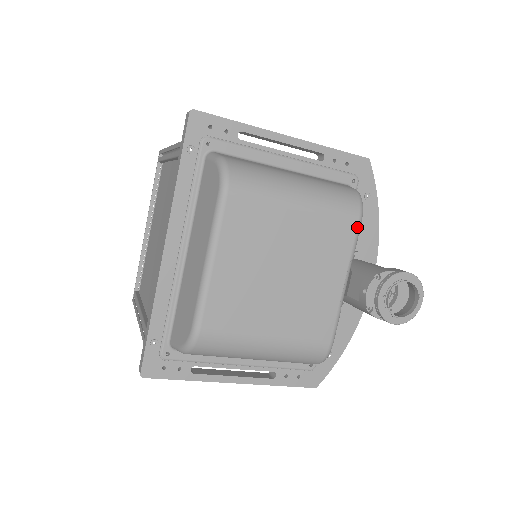
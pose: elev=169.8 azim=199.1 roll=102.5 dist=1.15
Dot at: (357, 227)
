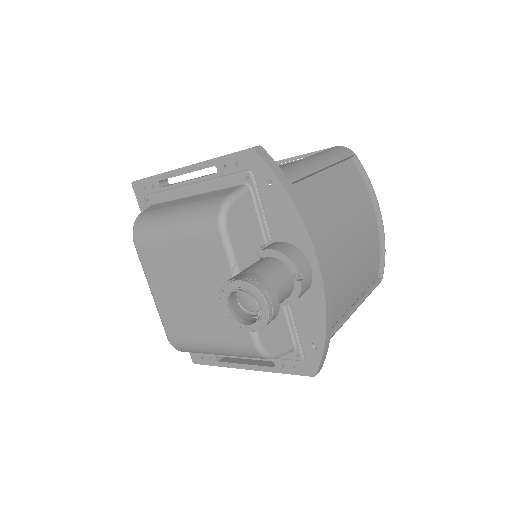
Dot at: (221, 238)
